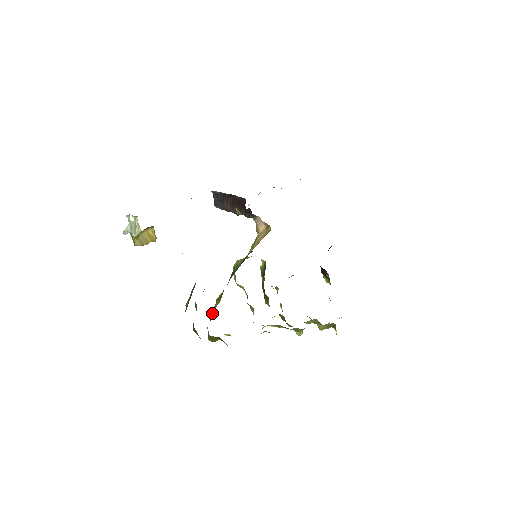
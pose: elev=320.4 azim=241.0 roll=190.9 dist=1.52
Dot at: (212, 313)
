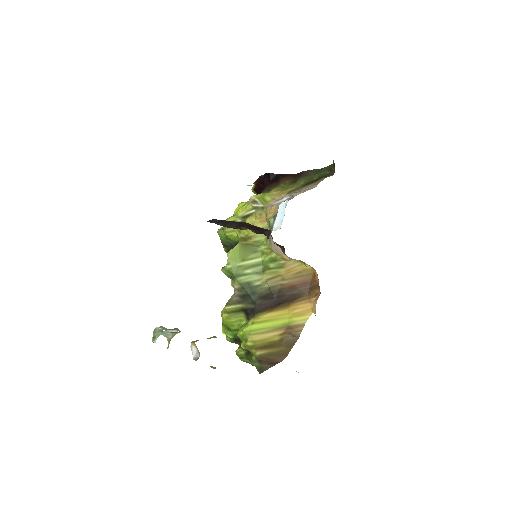
Dot at: (235, 328)
